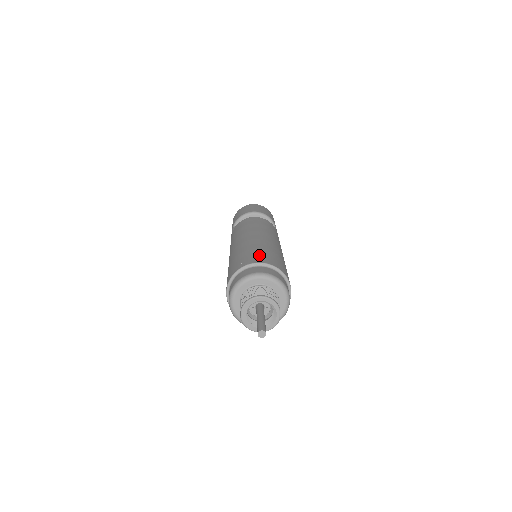
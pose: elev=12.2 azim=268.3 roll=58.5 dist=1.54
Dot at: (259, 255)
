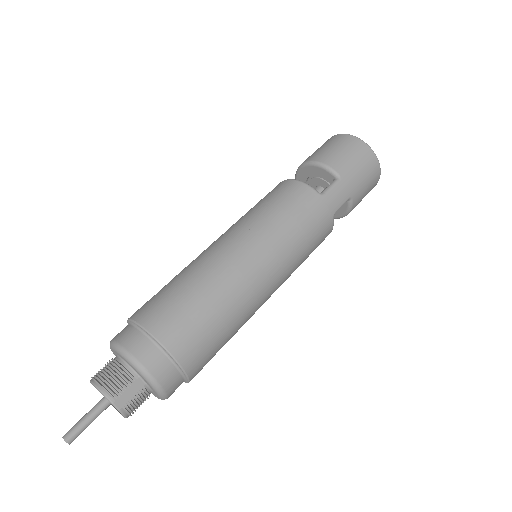
Dot at: (152, 299)
